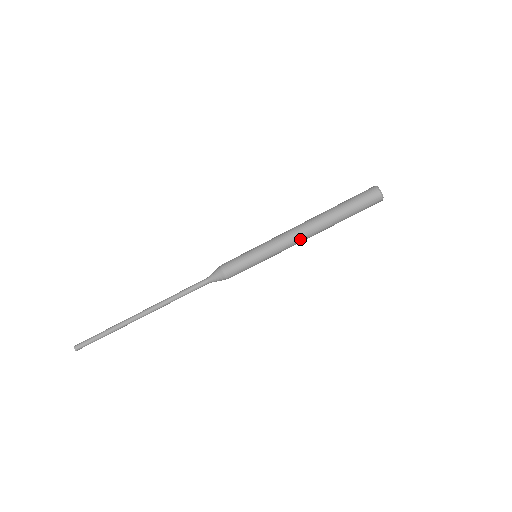
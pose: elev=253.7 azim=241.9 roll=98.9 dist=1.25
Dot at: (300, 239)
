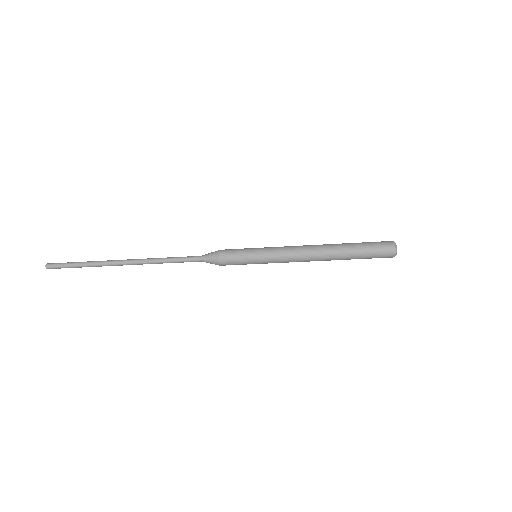
Dot at: (304, 261)
